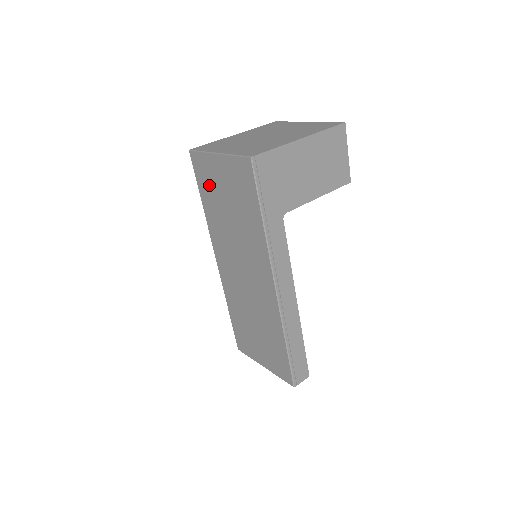
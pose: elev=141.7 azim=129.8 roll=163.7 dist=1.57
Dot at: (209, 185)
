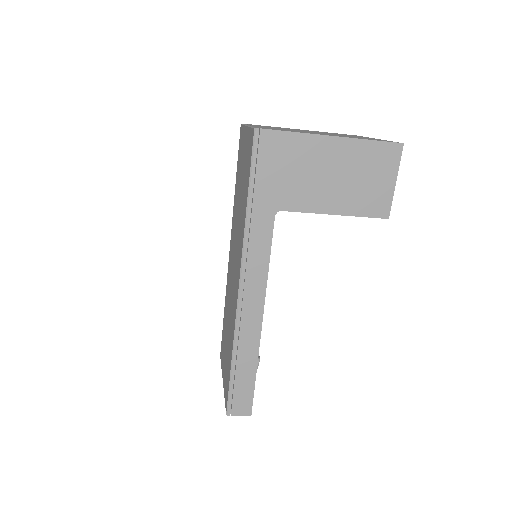
Dot at: (240, 162)
